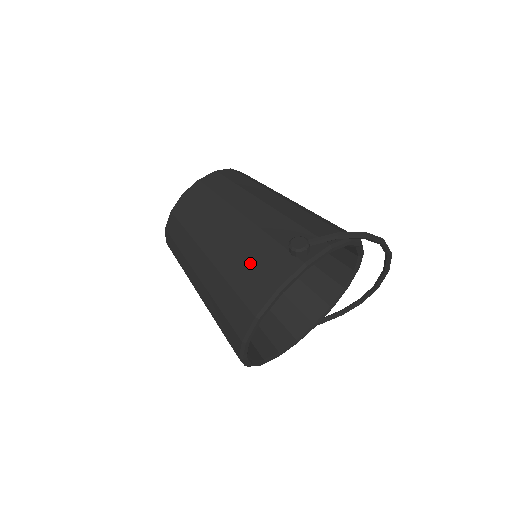
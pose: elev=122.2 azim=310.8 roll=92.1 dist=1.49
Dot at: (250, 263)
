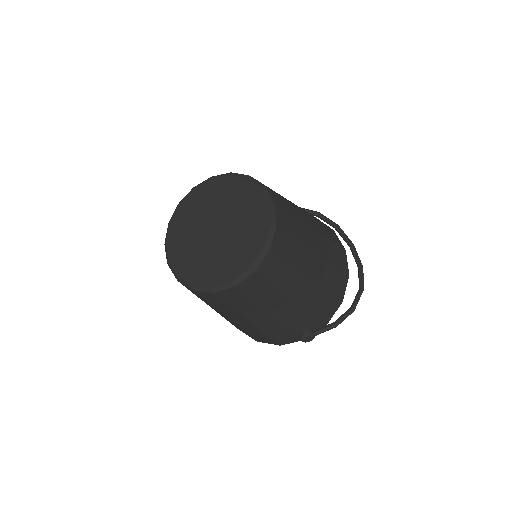
Dot at: (267, 336)
